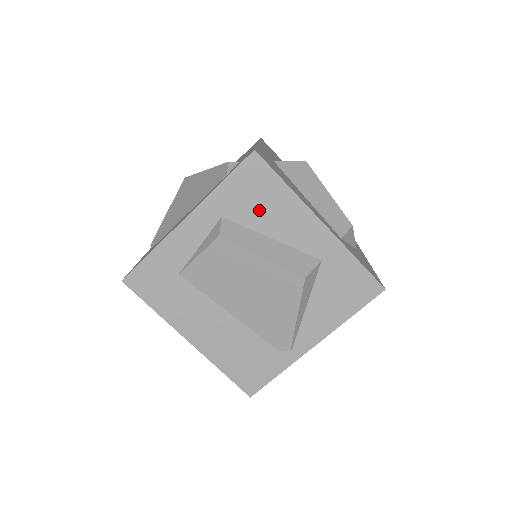
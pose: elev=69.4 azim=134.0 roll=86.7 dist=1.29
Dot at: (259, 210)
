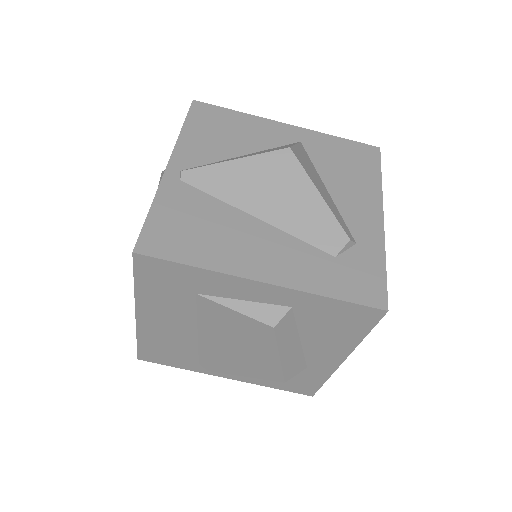
Dot at: (323, 327)
